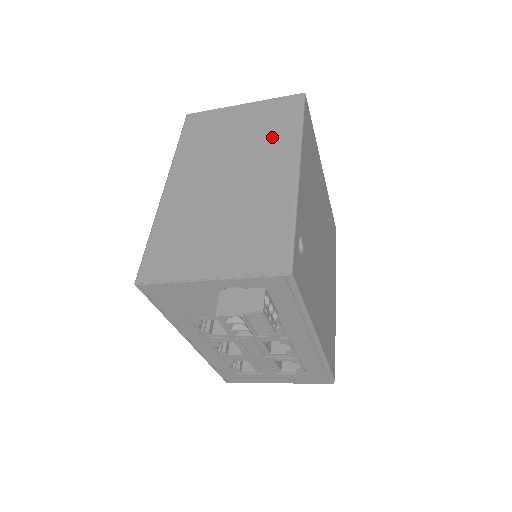
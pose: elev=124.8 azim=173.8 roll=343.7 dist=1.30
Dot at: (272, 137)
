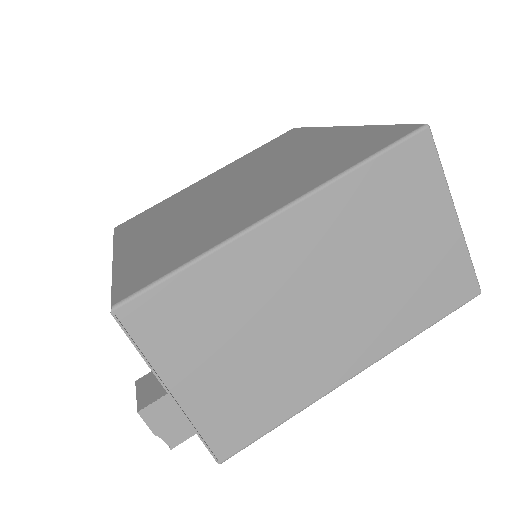
Dot at: (401, 308)
